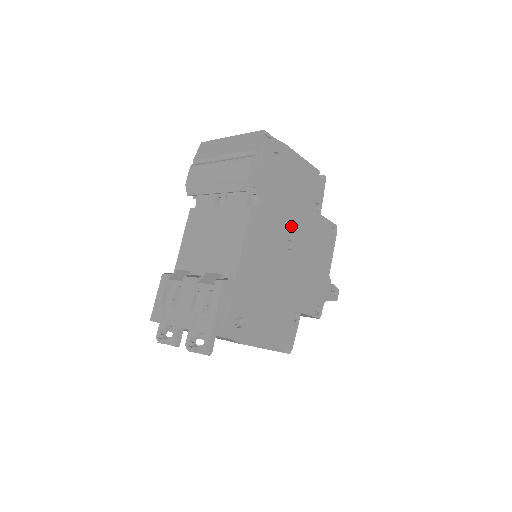
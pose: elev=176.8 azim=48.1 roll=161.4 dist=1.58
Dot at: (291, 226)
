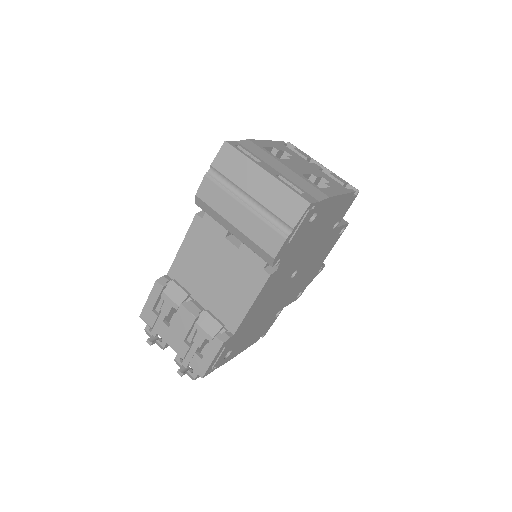
Dot at: (302, 259)
